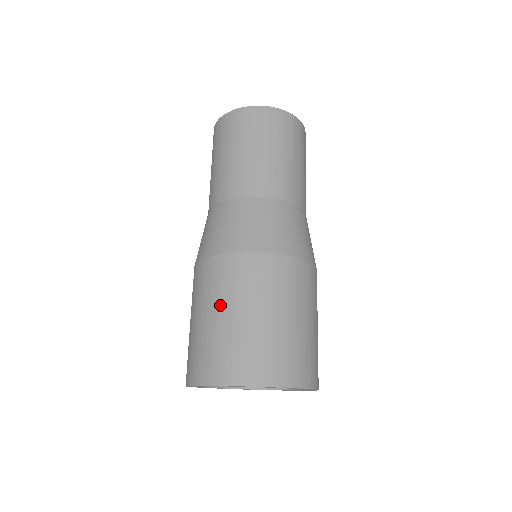
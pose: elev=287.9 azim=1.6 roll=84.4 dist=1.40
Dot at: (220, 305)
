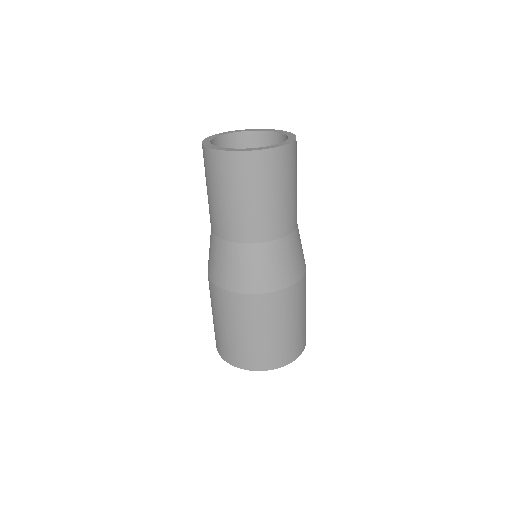
Dot at: (216, 314)
